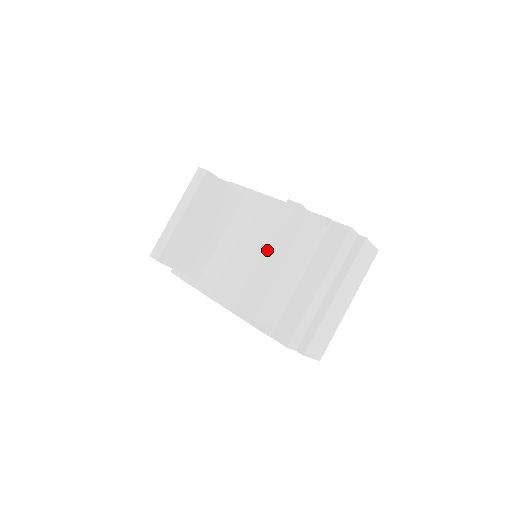
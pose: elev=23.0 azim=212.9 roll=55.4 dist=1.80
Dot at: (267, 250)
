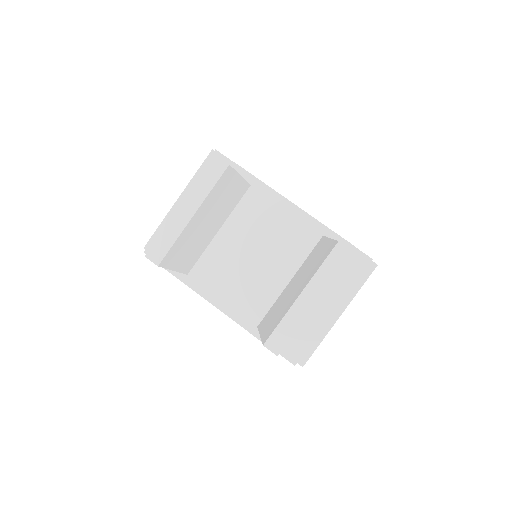
Dot at: (311, 293)
